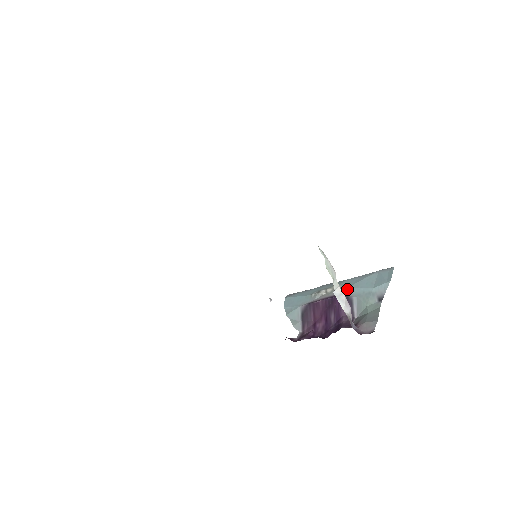
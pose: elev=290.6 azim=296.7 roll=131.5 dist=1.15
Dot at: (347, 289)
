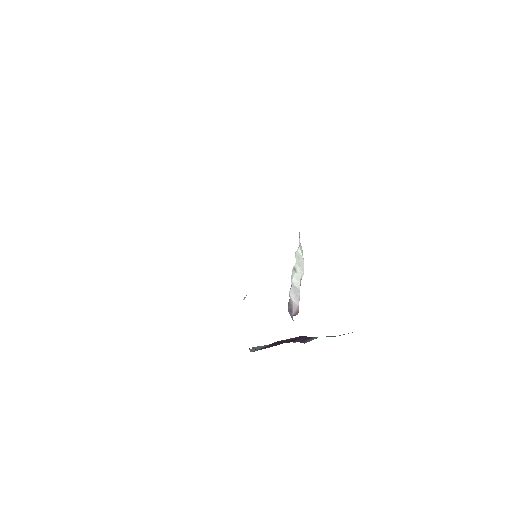
Dot at: occluded
